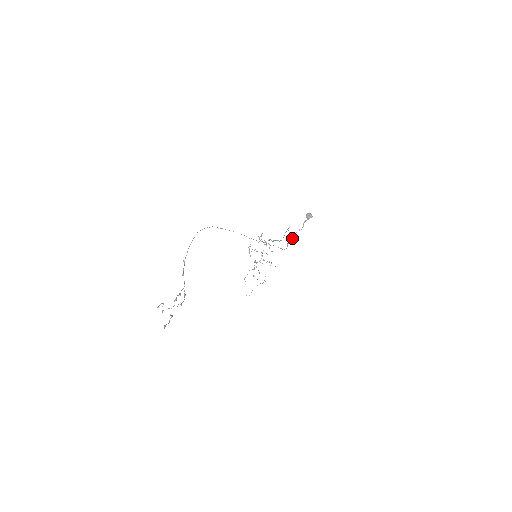
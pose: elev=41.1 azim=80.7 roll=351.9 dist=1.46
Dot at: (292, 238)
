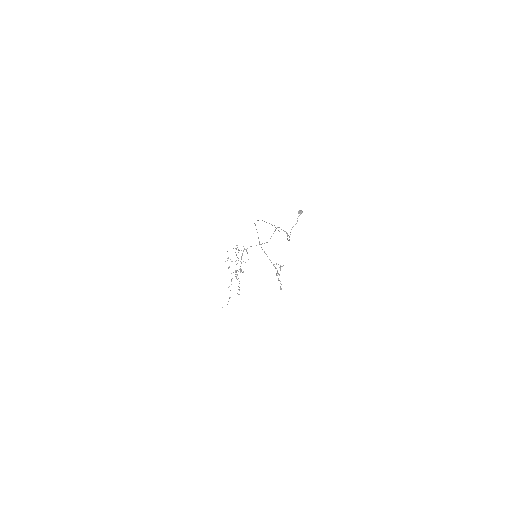
Dot at: (290, 232)
